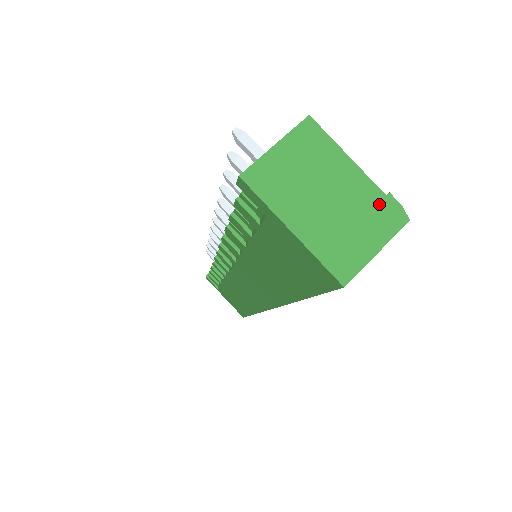
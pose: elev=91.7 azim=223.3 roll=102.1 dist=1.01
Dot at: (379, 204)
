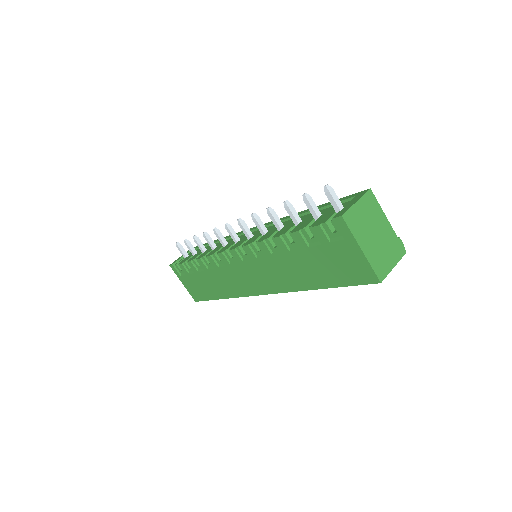
Dot at: (395, 242)
